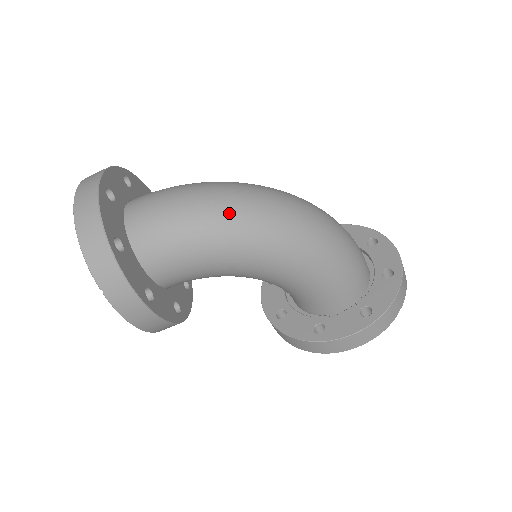
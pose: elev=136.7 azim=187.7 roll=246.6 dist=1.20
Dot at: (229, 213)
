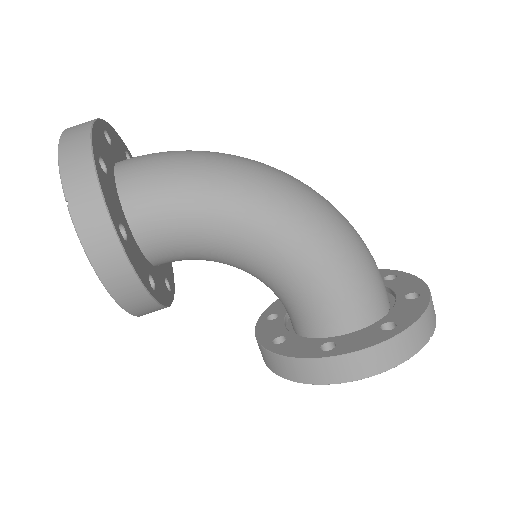
Dot at: (234, 166)
